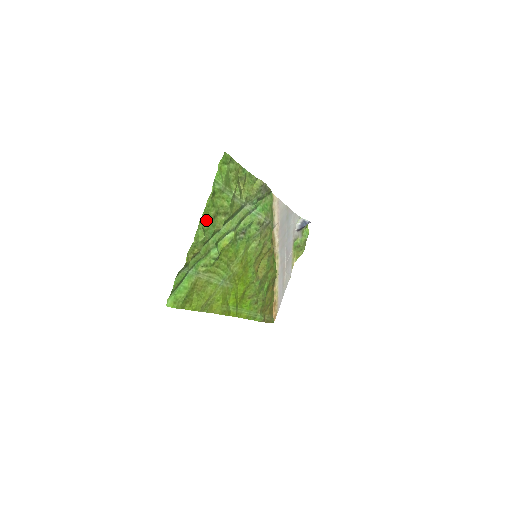
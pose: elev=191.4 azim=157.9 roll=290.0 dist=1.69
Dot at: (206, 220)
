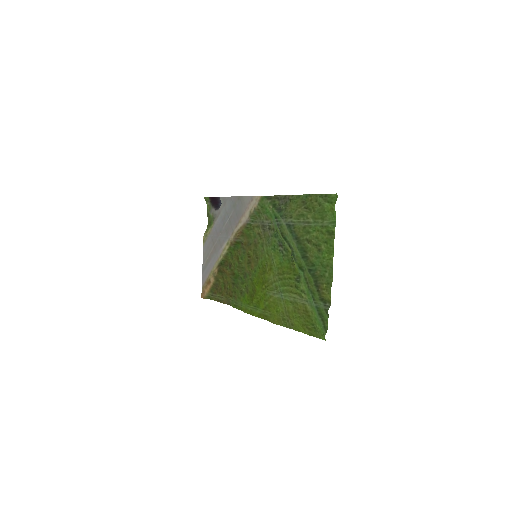
Dot at: (326, 257)
